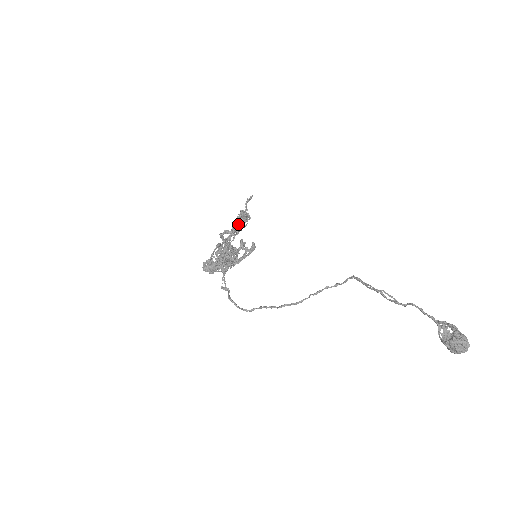
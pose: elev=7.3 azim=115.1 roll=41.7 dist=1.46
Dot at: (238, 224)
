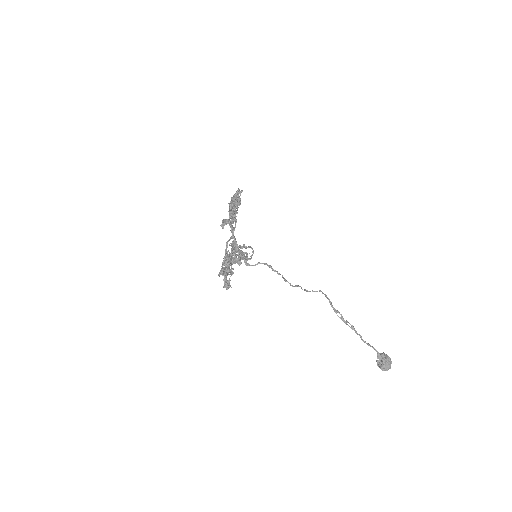
Dot at: (233, 219)
